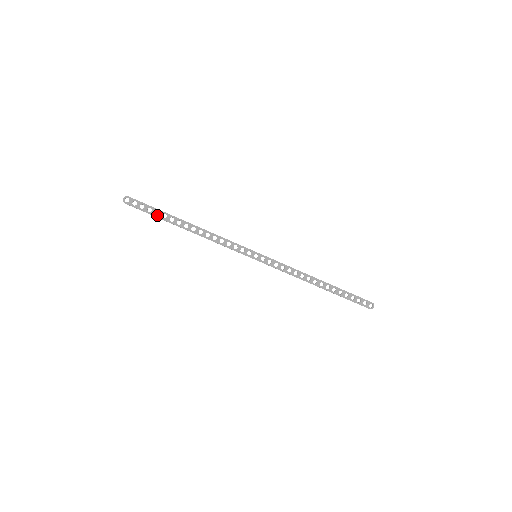
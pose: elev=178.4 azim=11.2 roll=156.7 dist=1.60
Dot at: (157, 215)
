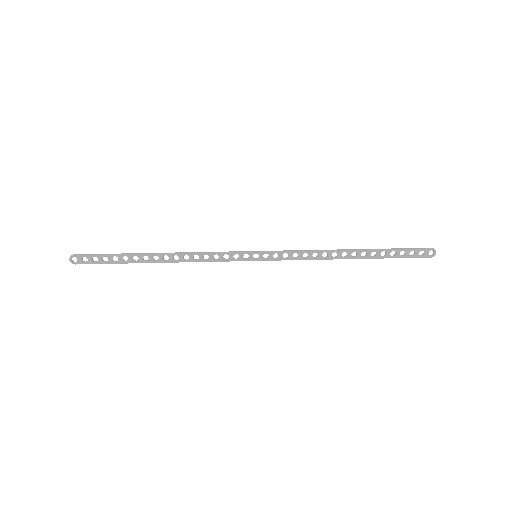
Dot at: (116, 261)
